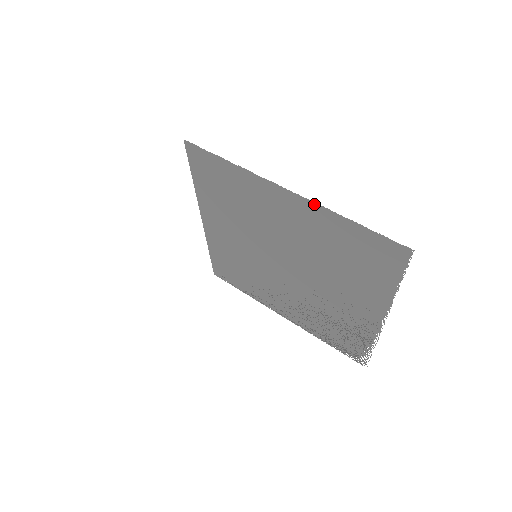
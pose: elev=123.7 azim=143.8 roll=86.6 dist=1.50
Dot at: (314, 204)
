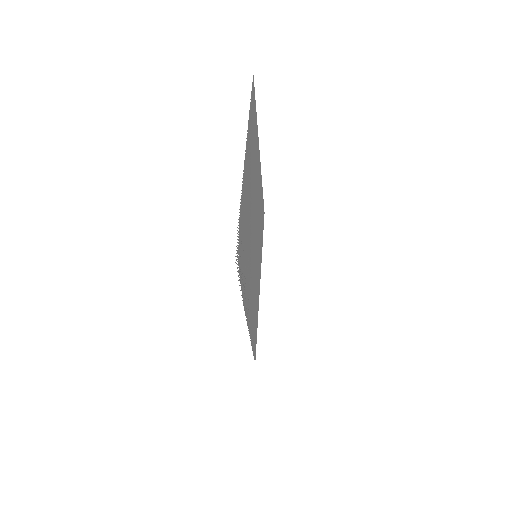
Dot at: (258, 138)
